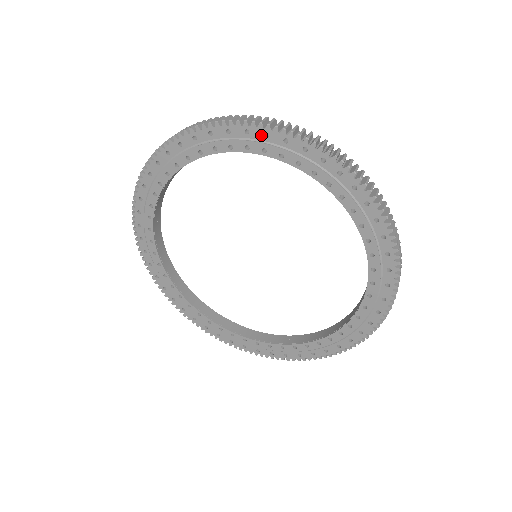
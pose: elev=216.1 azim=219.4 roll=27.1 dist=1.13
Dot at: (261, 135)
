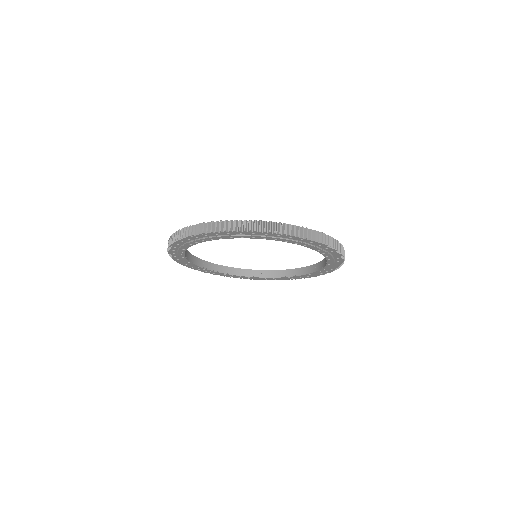
Dot at: (287, 237)
